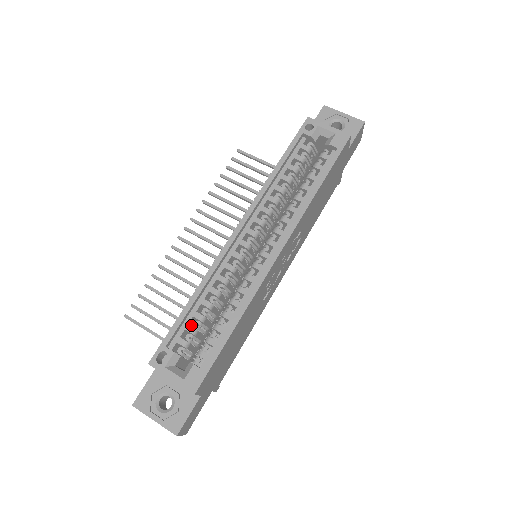
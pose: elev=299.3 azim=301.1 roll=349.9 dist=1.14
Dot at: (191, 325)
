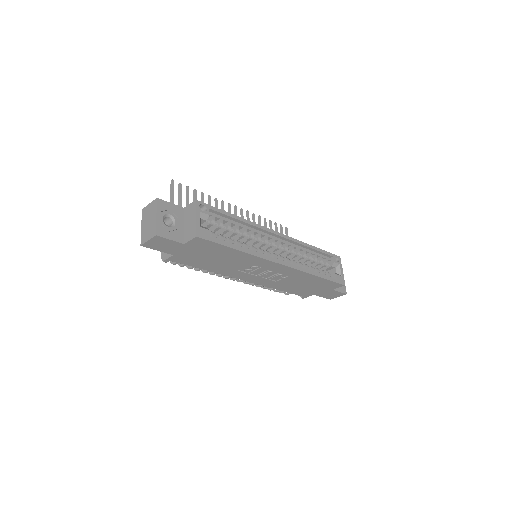
Dot at: occluded
